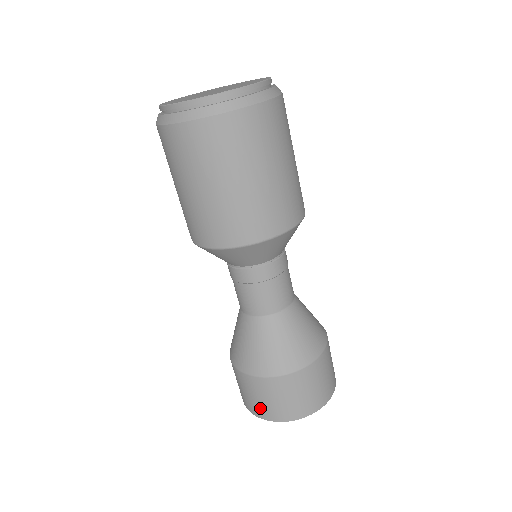
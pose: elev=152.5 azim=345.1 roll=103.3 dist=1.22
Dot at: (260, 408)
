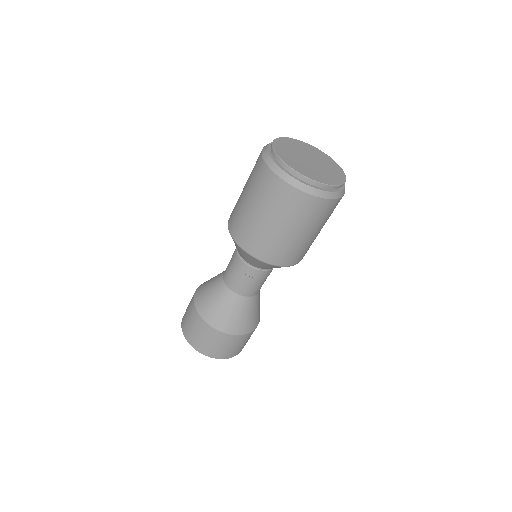
Dot at: (231, 353)
